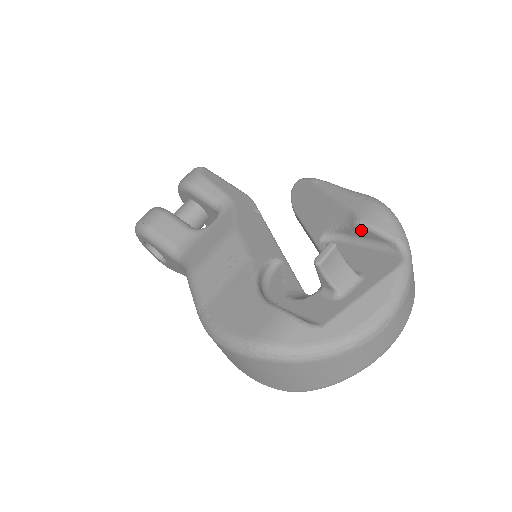
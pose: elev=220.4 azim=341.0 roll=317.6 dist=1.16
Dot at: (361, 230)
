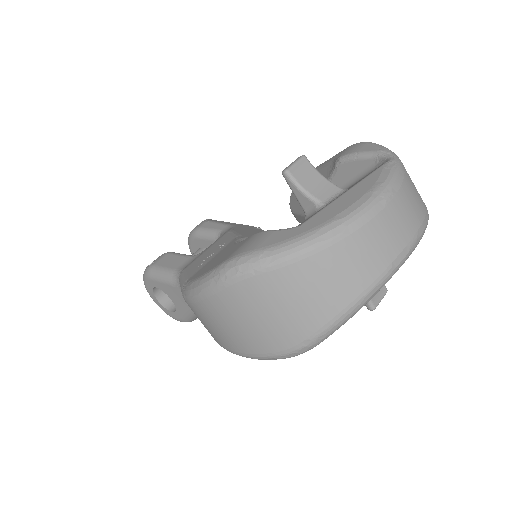
Dot at: (344, 166)
